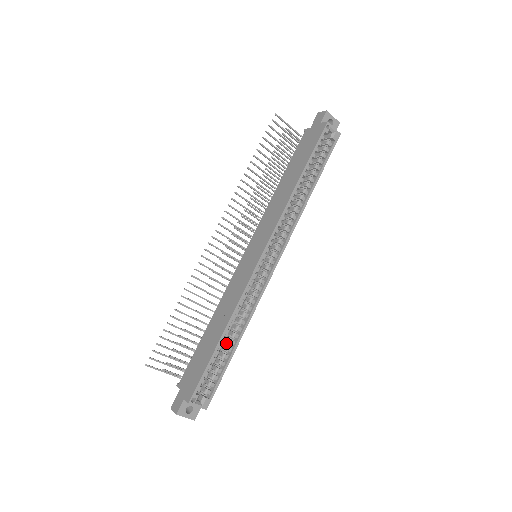
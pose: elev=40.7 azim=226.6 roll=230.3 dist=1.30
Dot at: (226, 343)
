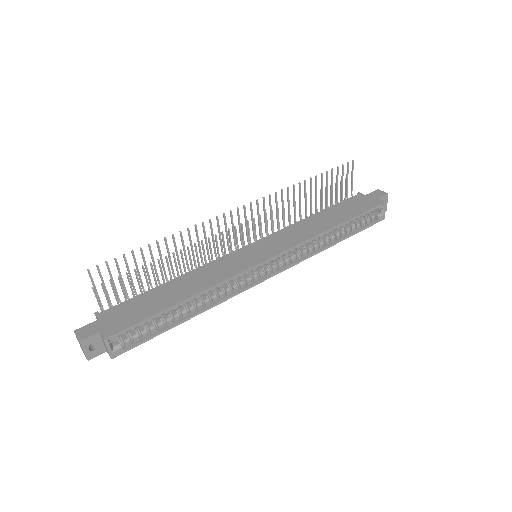
Dot at: occluded
